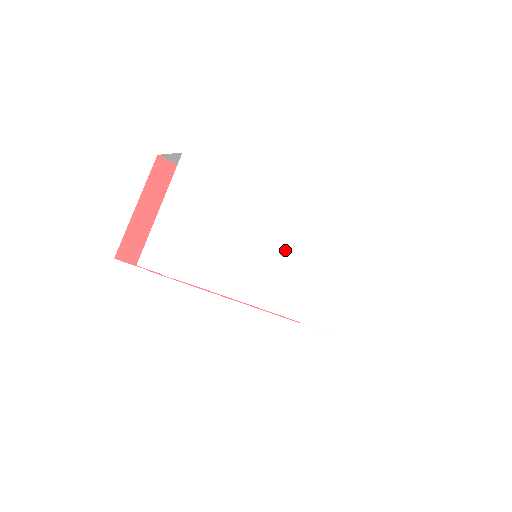
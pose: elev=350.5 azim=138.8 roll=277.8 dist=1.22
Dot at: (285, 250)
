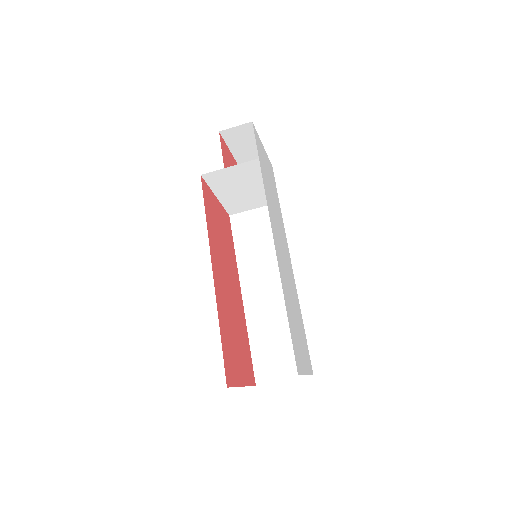
Dot at: (286, 258)
